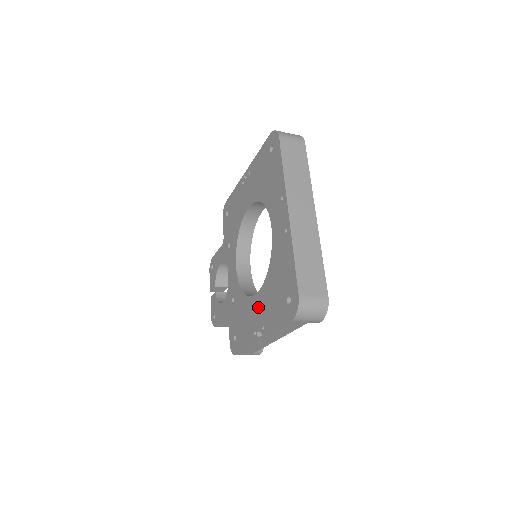
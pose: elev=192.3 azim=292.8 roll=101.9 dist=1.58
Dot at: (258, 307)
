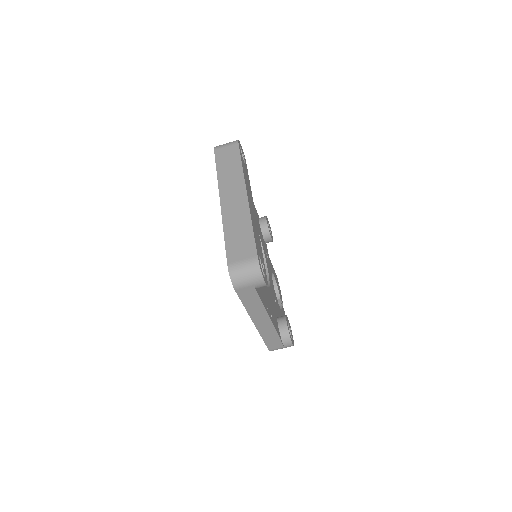
Dot at: occluded
